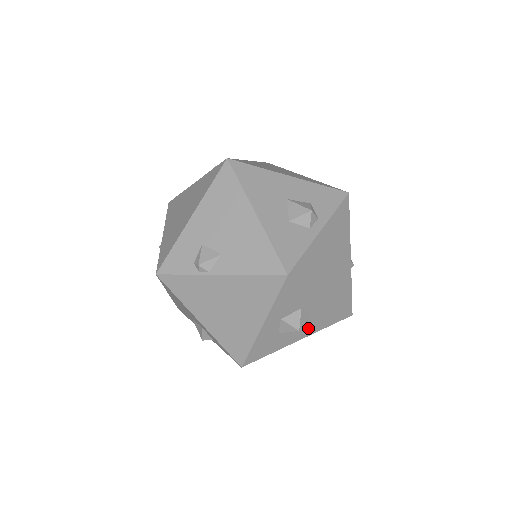
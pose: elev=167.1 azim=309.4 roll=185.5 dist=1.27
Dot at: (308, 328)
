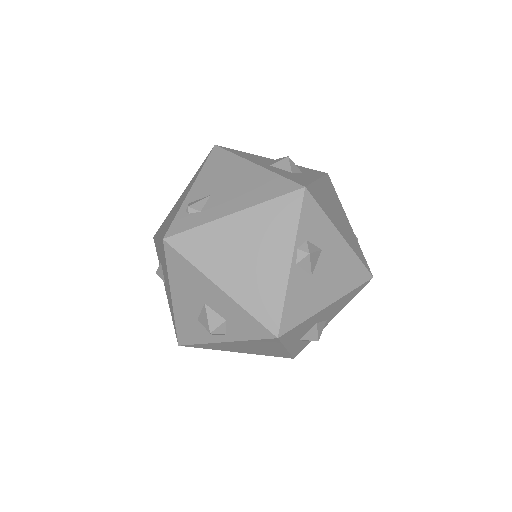
Dot at: occluded
